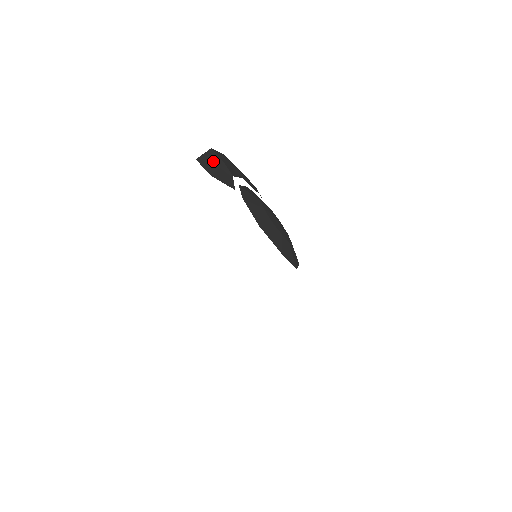
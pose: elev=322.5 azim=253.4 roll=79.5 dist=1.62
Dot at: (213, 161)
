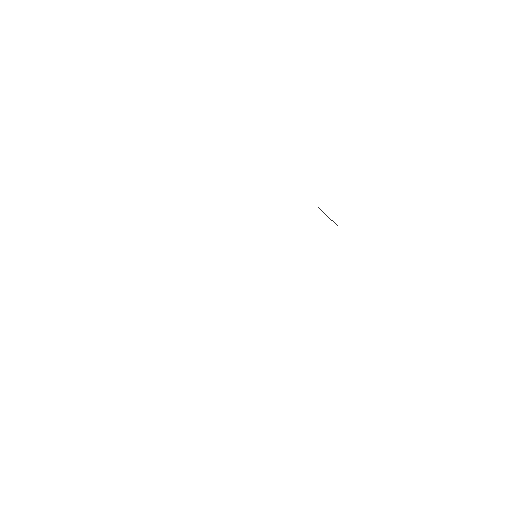
Dot at: occluded
